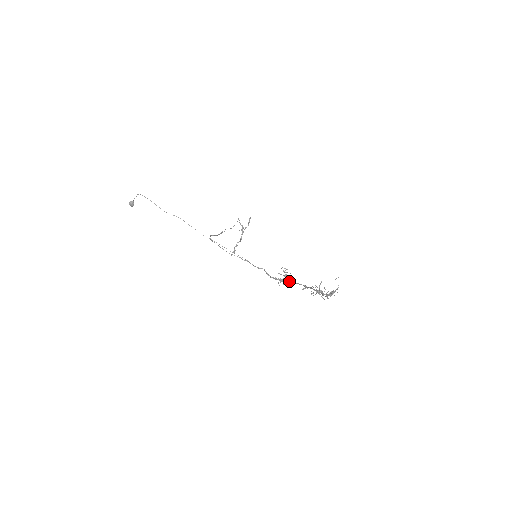
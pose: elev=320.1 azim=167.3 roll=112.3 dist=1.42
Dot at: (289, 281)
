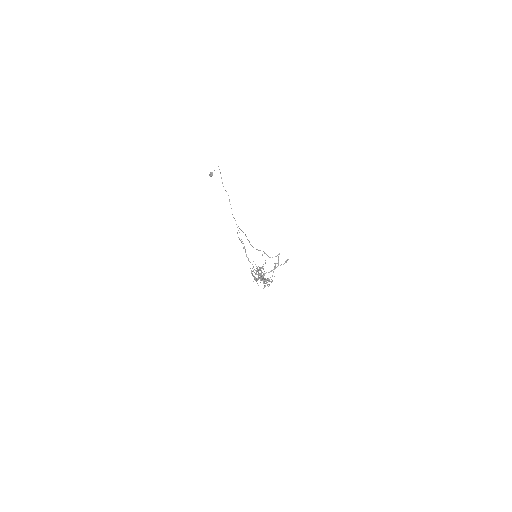
Dot at: occluded
